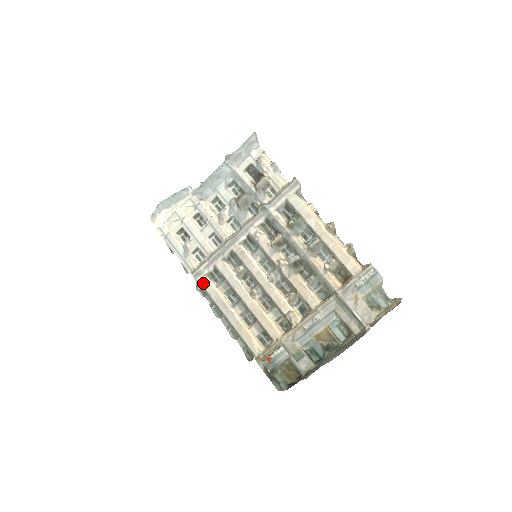
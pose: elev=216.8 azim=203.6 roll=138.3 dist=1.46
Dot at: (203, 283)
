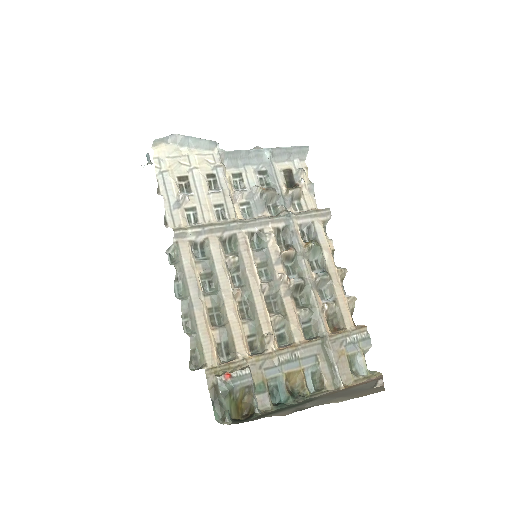
Dot at: (182, 248)
